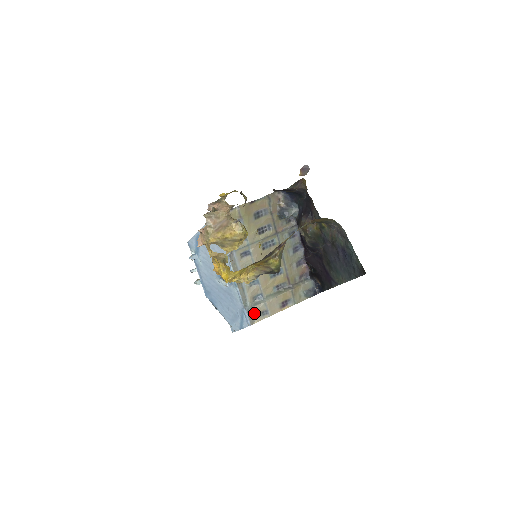
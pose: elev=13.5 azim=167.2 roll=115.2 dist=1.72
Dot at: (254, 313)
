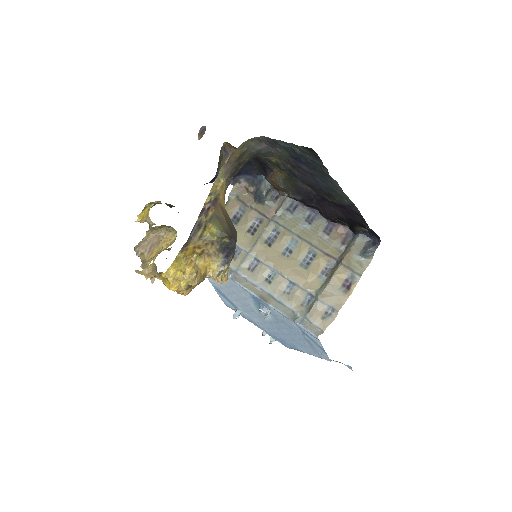
Dot at: (313, 320)
